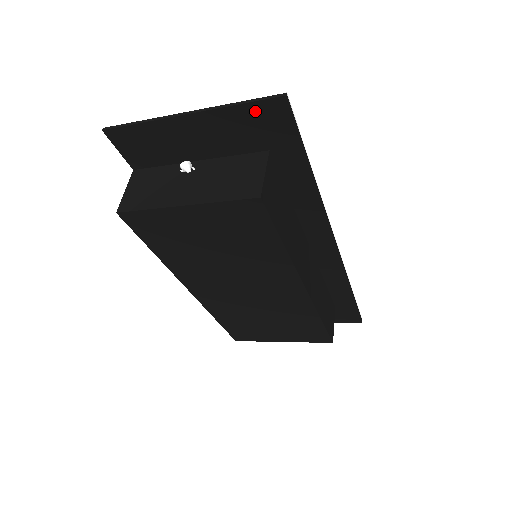
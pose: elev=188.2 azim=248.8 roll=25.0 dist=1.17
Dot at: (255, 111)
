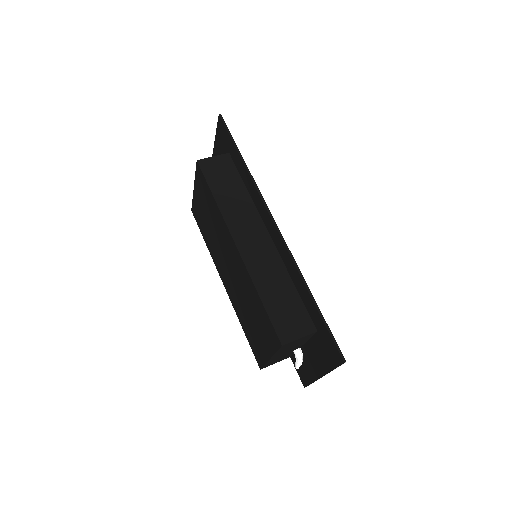
Dot at: (219, 131)
